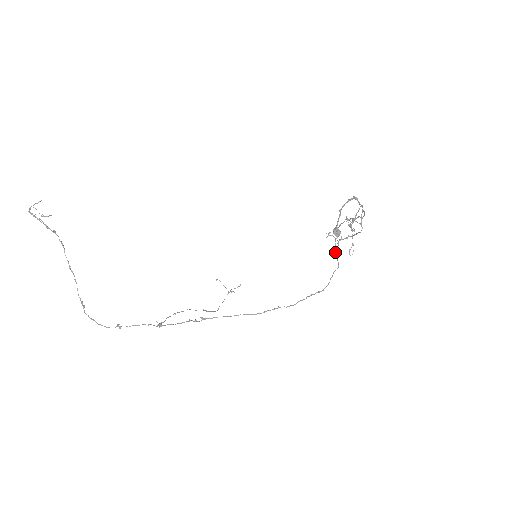
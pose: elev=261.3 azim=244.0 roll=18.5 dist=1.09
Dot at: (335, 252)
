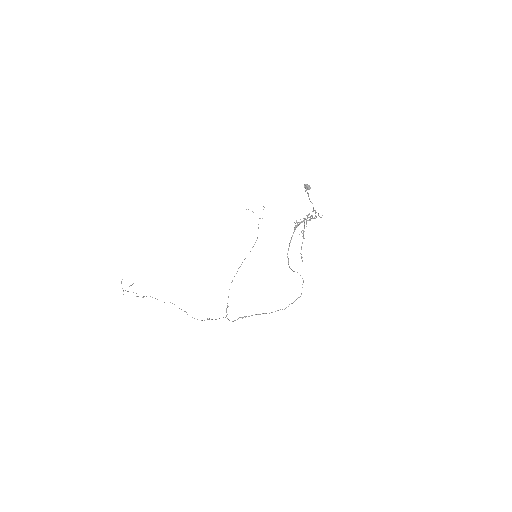
Dot at: occluded
